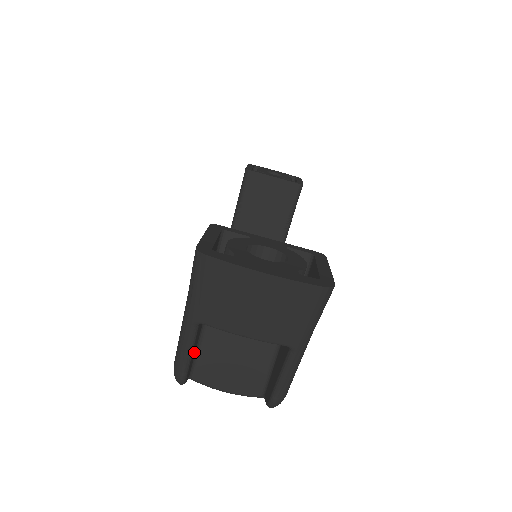
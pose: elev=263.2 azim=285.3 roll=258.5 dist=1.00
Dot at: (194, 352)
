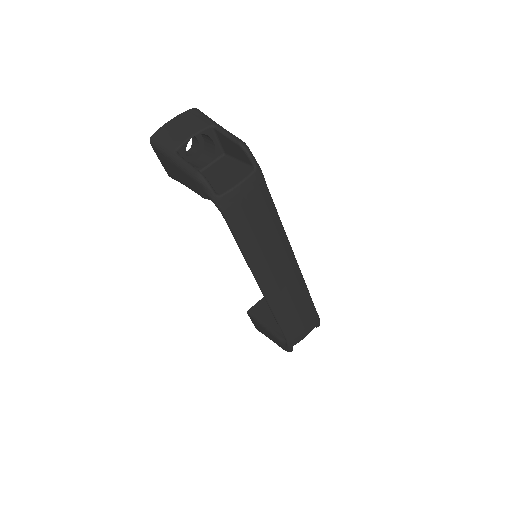
Dot at: occluded
